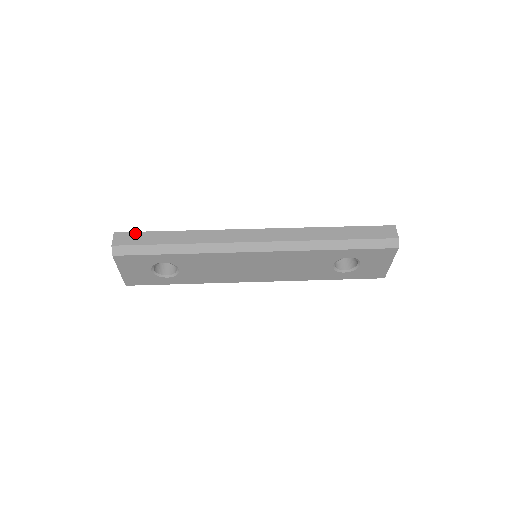
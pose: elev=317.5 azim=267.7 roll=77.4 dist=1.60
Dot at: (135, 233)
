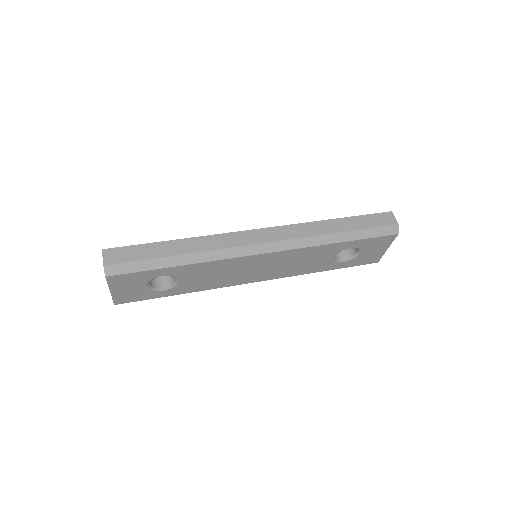
Dot at: (127, 247)
